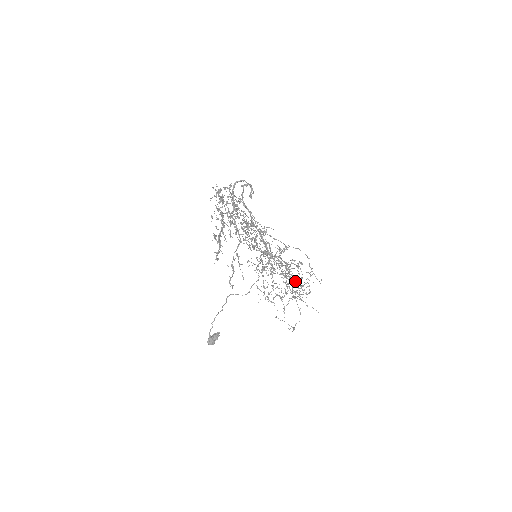
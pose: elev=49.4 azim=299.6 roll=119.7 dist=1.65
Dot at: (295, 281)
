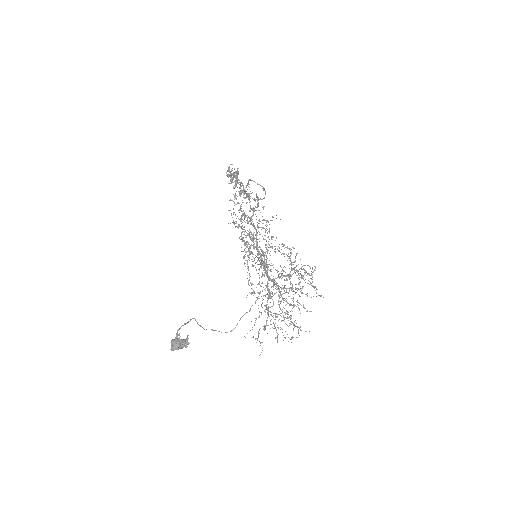
Dot at: occluded
